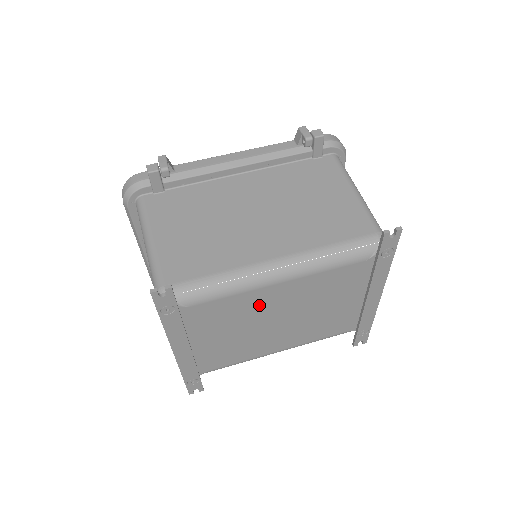
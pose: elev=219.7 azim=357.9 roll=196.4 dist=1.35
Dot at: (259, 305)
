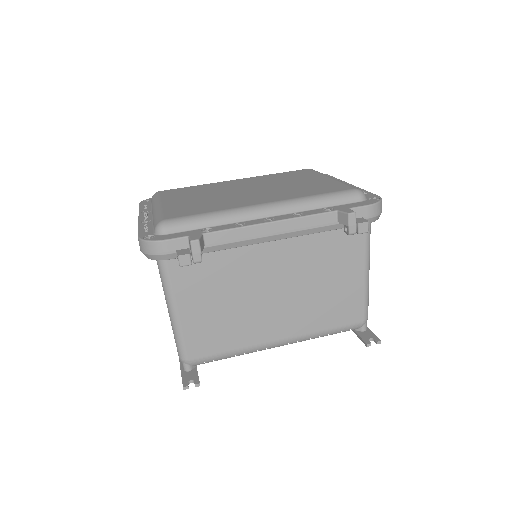
Dot at: occluded
